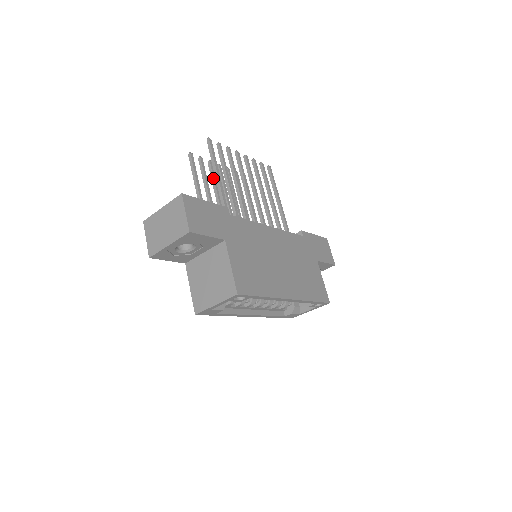
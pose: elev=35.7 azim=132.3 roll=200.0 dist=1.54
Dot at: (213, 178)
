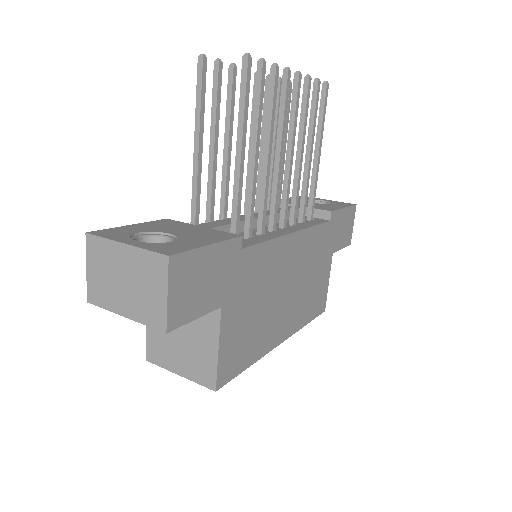
Dot at: (230, 106)
